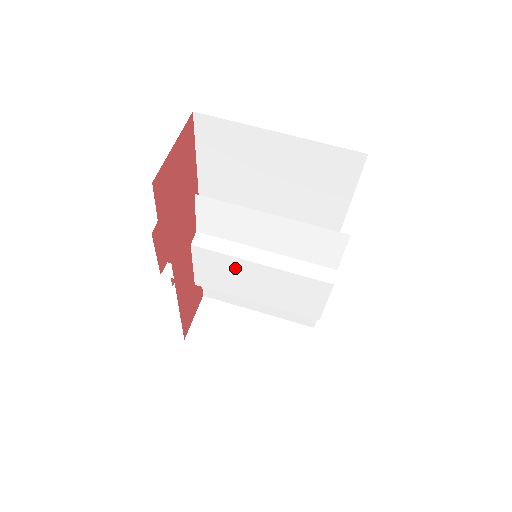
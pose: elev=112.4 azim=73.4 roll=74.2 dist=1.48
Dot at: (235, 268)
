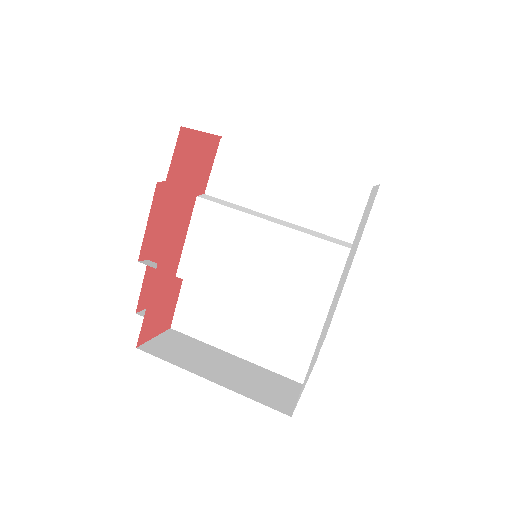
Dot at: (238, 234)
